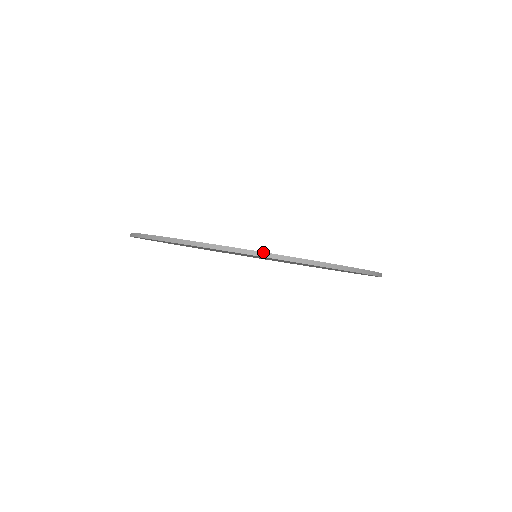
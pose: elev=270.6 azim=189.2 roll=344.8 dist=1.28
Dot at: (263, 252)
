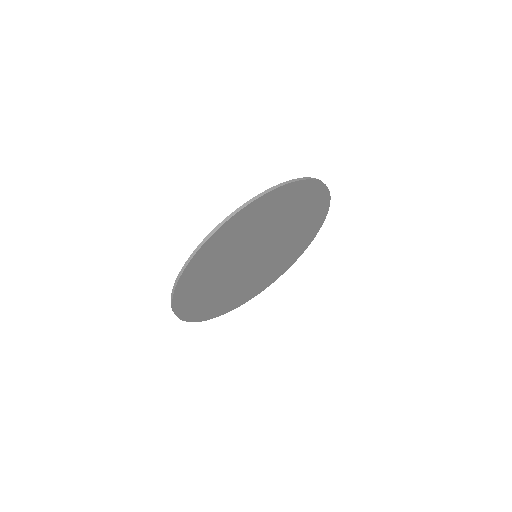
Dot at: (299, 178)
